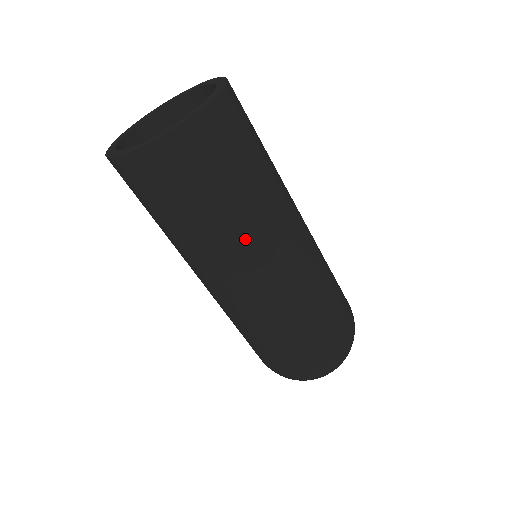
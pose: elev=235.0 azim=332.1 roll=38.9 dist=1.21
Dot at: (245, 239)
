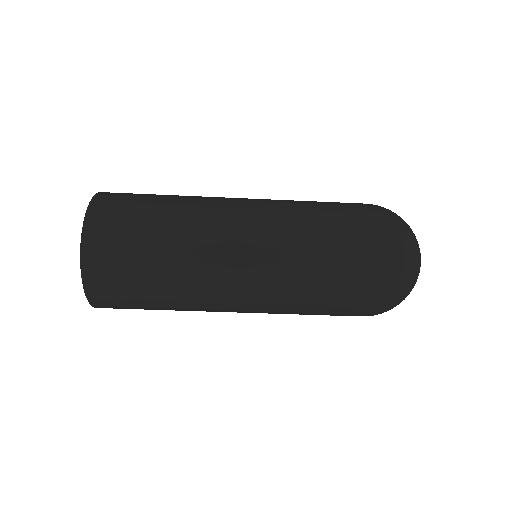
Dot at: (200, 232)
